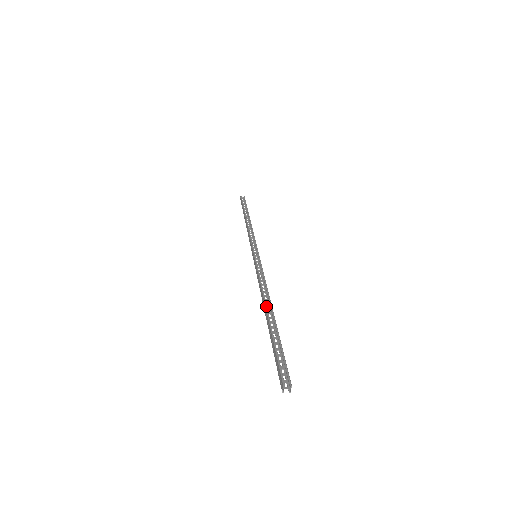
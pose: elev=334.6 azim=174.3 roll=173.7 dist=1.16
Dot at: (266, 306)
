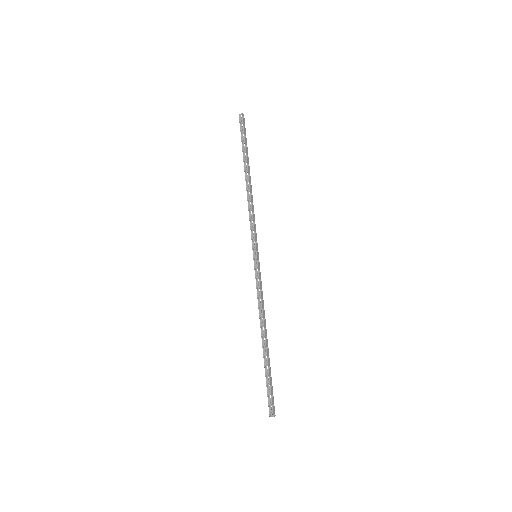
Dot at: (262, 338)
